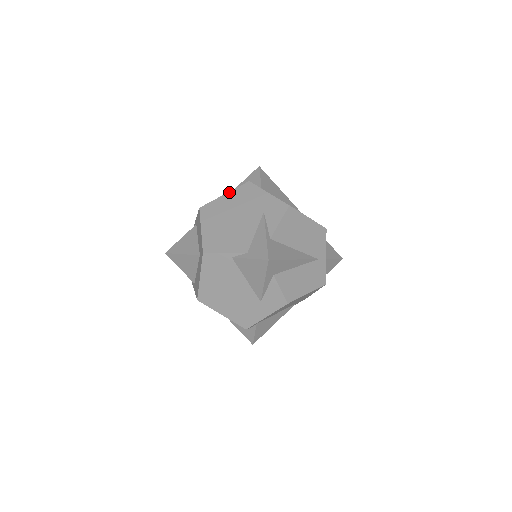
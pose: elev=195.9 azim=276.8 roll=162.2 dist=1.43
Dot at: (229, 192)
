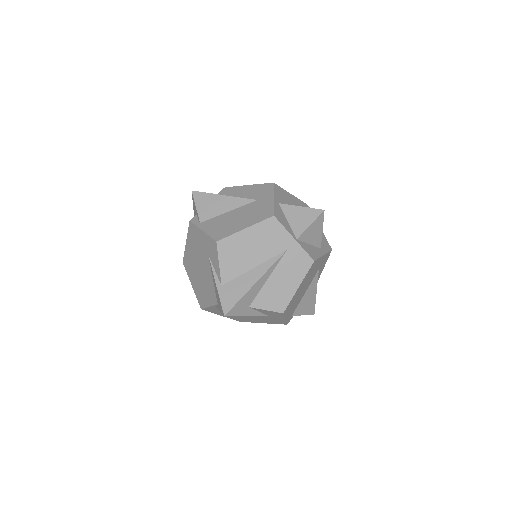
Dot at: (186, 239)
